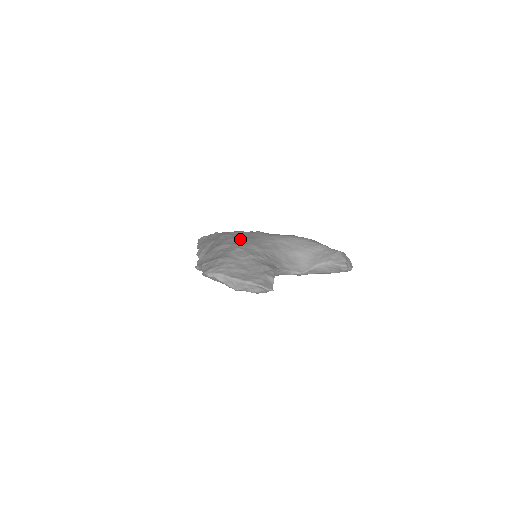
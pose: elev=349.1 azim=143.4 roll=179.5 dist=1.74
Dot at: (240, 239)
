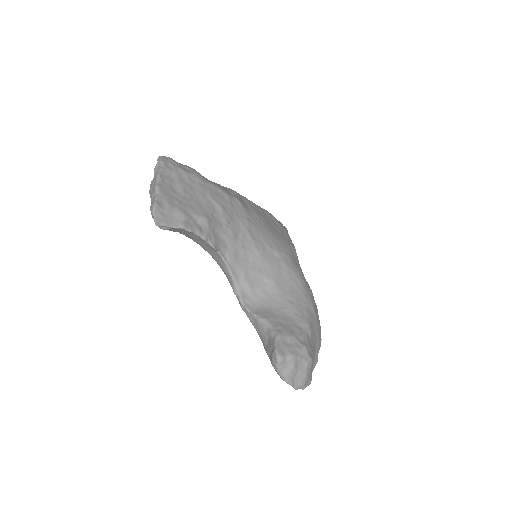
Dot at: (257, 211)
